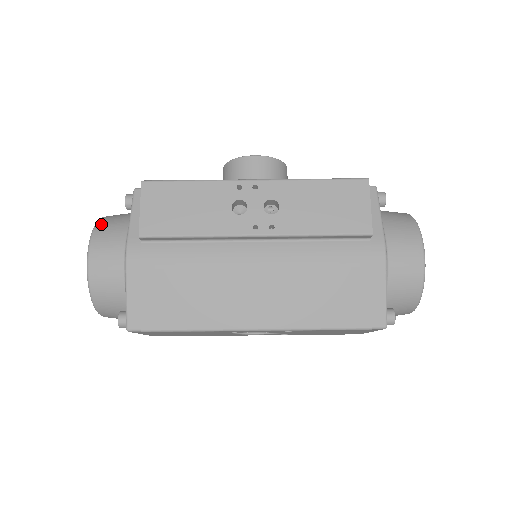
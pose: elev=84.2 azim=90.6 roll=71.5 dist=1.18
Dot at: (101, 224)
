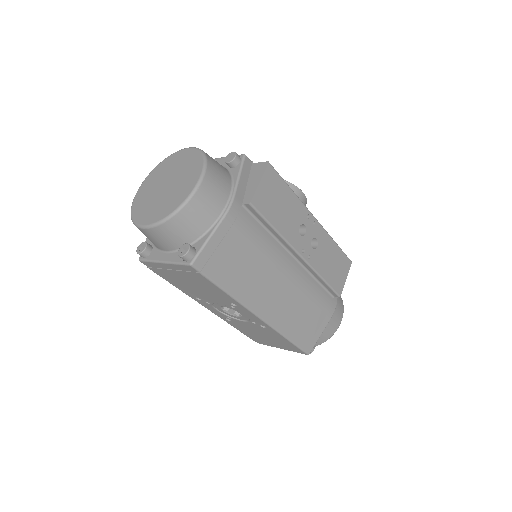
Dot at: (211, 160)
